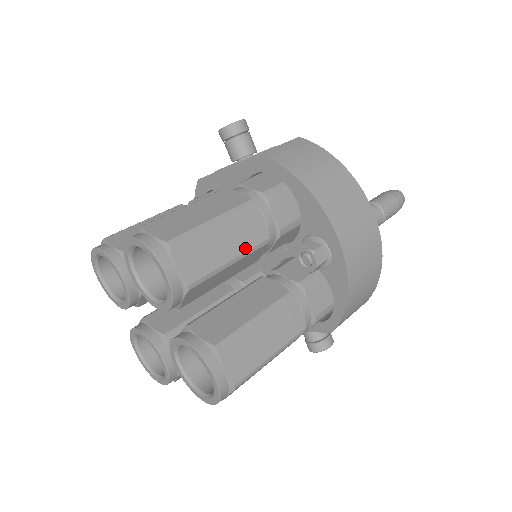
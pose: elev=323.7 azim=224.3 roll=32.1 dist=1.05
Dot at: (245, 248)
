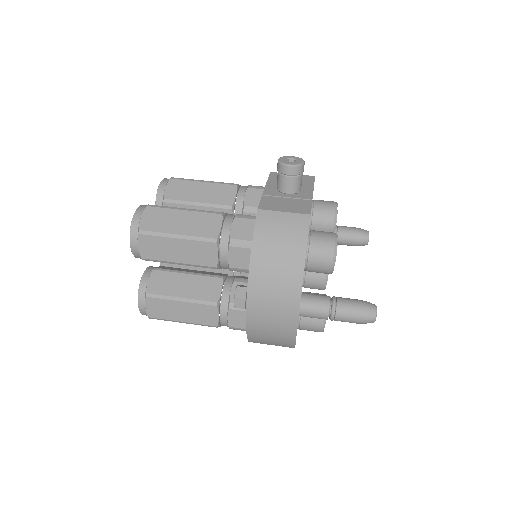
Dot at: (193, 262)
